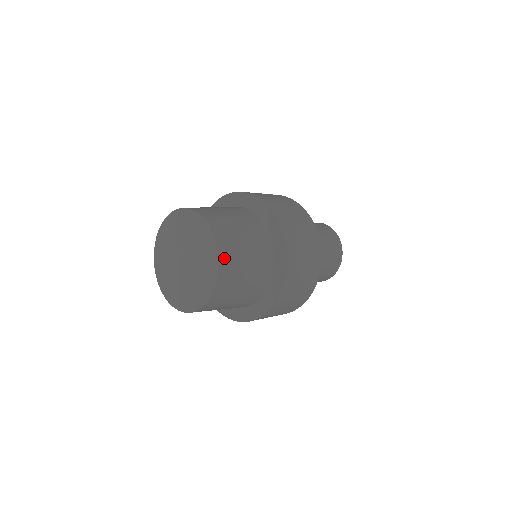
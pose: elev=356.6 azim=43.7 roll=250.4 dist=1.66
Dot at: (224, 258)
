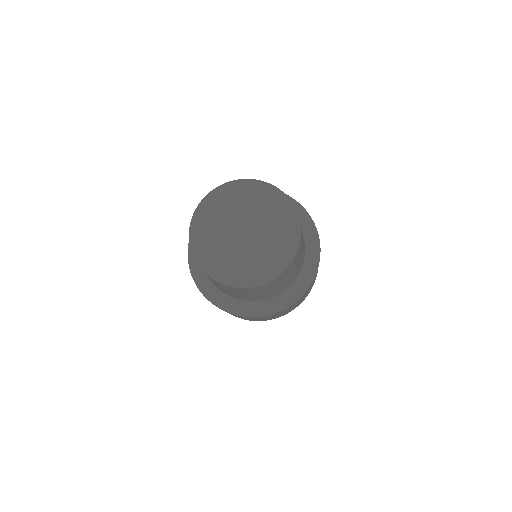
Dot at: occluded
